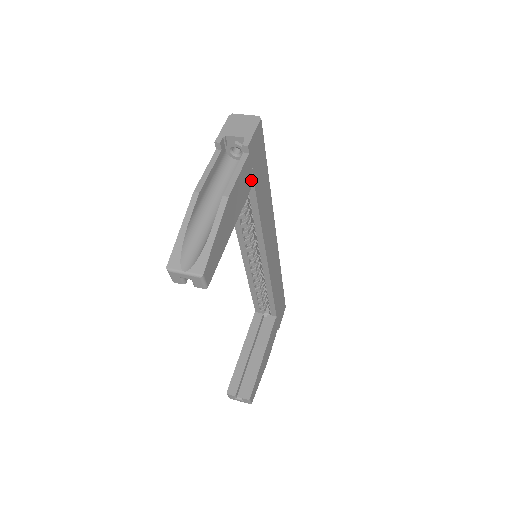
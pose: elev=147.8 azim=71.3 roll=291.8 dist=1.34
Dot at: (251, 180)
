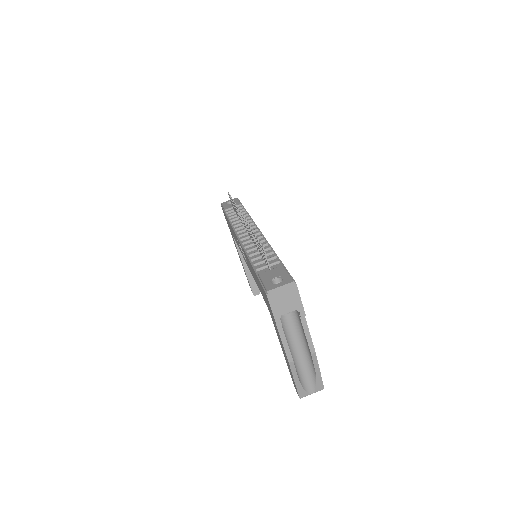
Dot at: occluded
